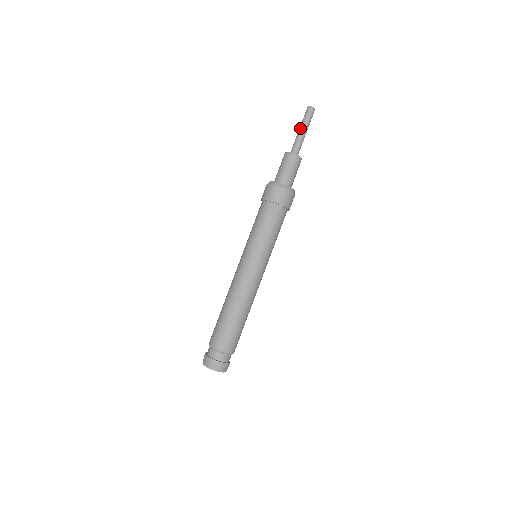
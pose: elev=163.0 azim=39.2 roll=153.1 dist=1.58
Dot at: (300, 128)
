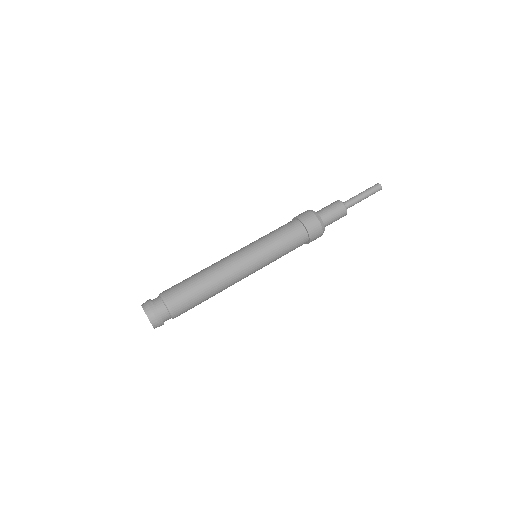
Dot at: occluded
